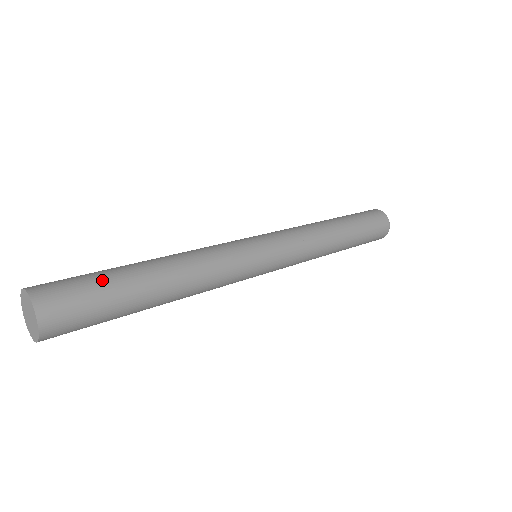
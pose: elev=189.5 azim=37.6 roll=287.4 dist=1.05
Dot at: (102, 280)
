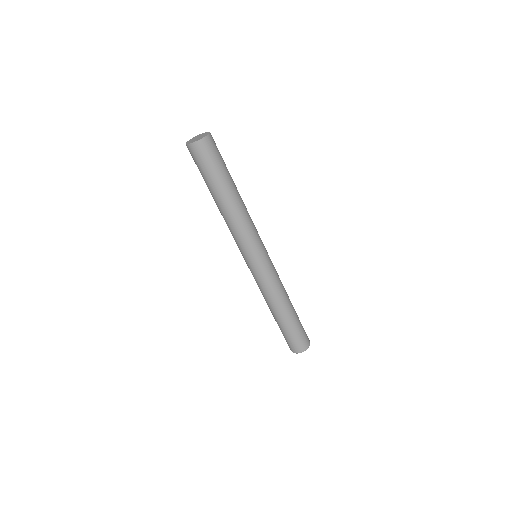
Dot at: occluded
